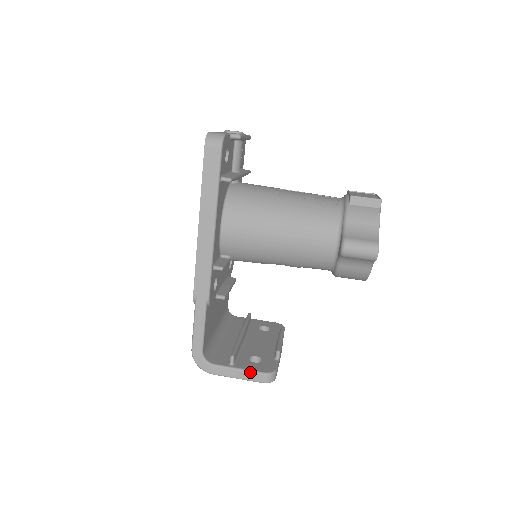
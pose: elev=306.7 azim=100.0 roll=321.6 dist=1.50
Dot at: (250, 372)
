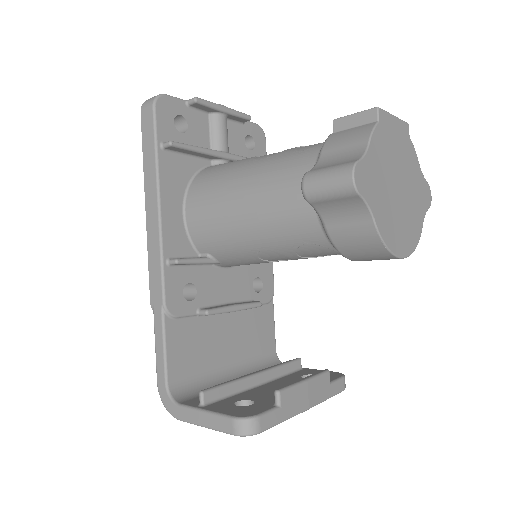
Dot at: (216, 415)
